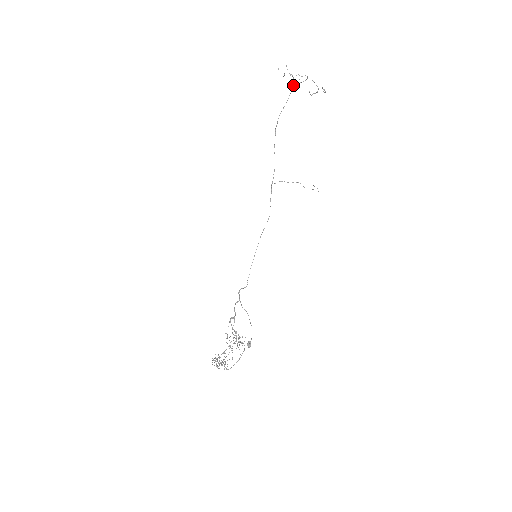
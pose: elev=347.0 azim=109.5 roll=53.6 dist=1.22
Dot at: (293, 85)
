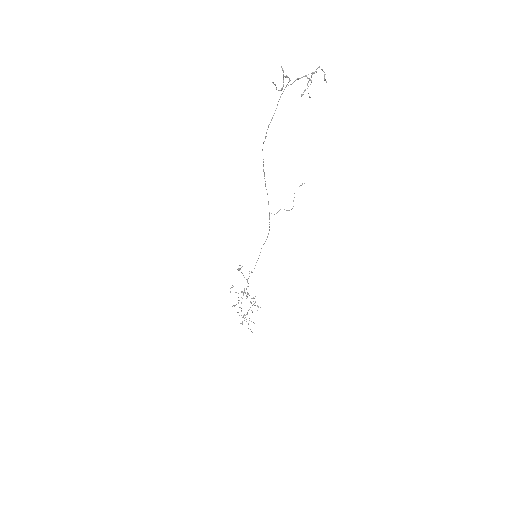
Dot at: occluded
